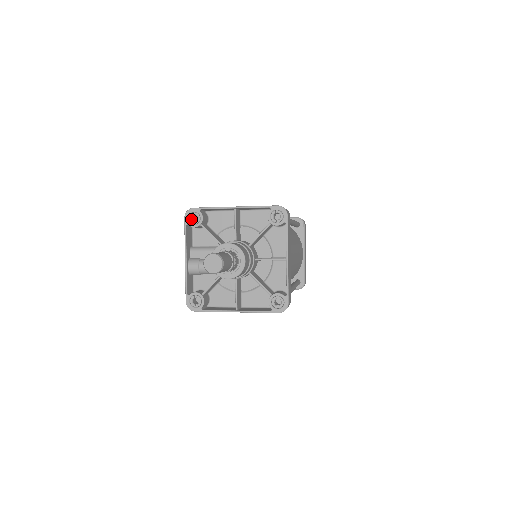
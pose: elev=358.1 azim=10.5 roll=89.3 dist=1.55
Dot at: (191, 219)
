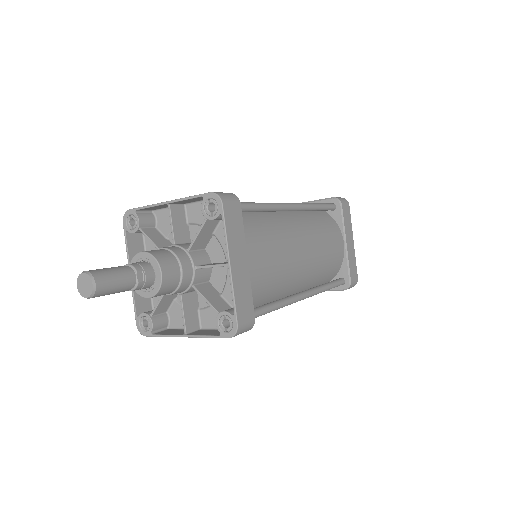
Dot at: (129, 224)
